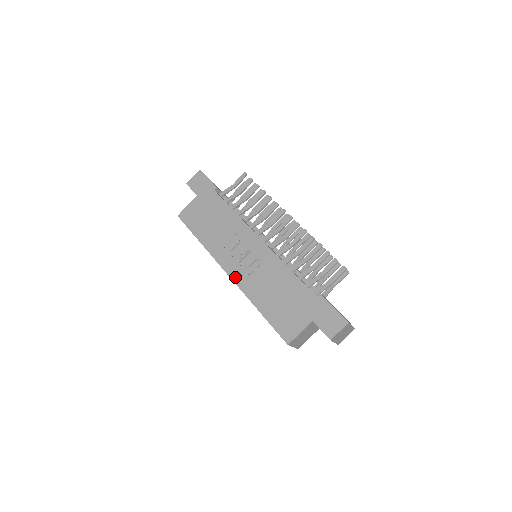
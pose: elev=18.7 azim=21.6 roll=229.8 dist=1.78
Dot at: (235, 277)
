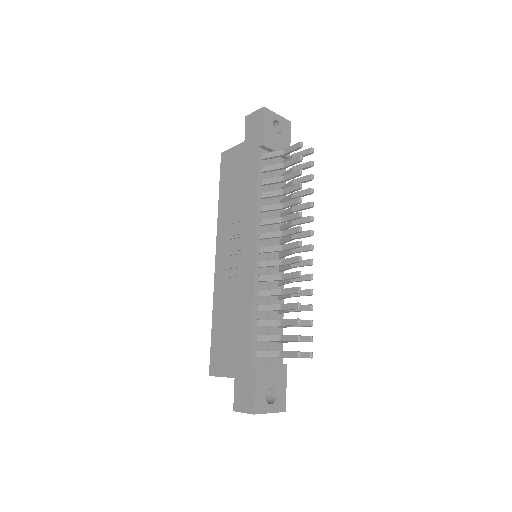
Dot at: (218, 268)
